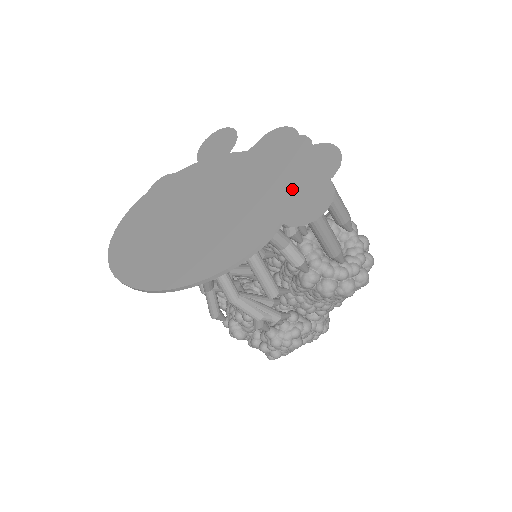
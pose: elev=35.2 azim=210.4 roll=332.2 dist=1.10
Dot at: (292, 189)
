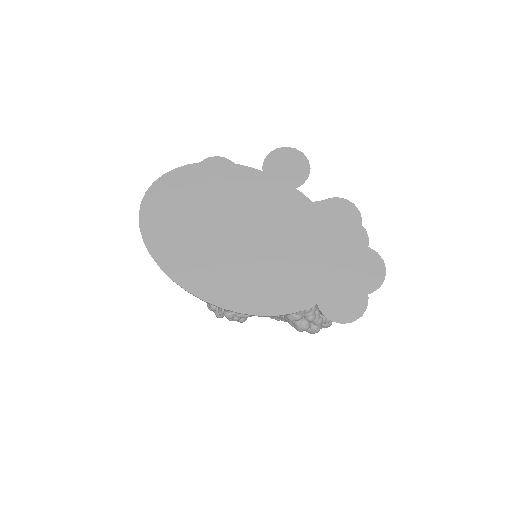
Dot at: (337, 279)
